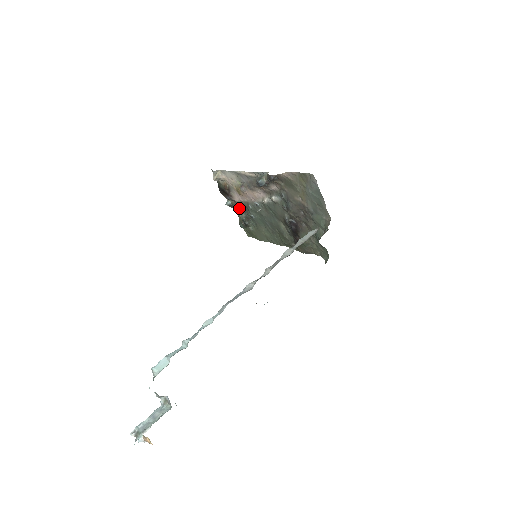
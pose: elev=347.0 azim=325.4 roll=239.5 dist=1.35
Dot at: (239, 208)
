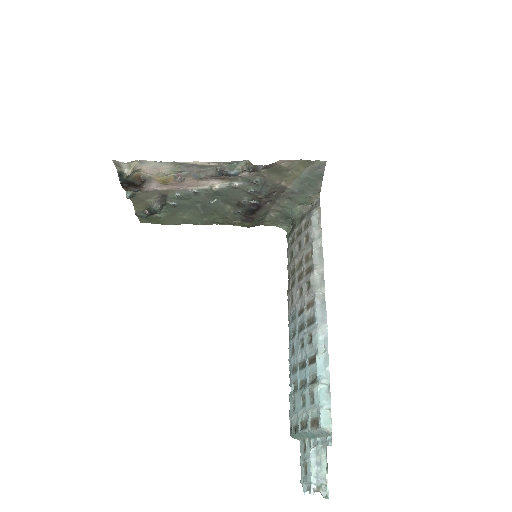
Dot at: (147, 198)
